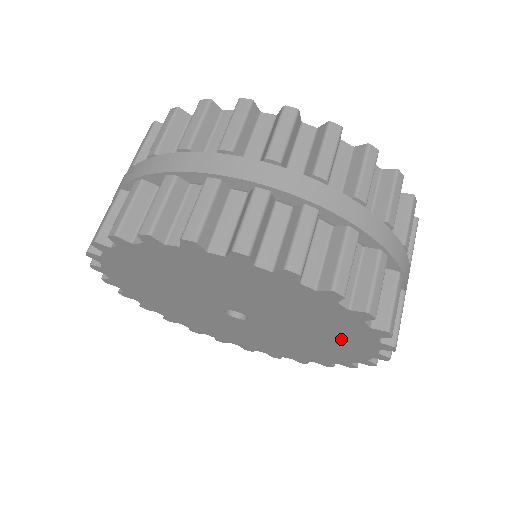
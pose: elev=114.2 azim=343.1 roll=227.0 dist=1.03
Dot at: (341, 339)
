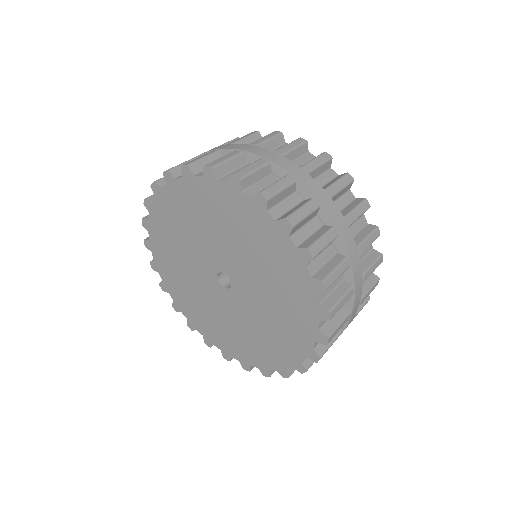
Dot at: (289, 288)
